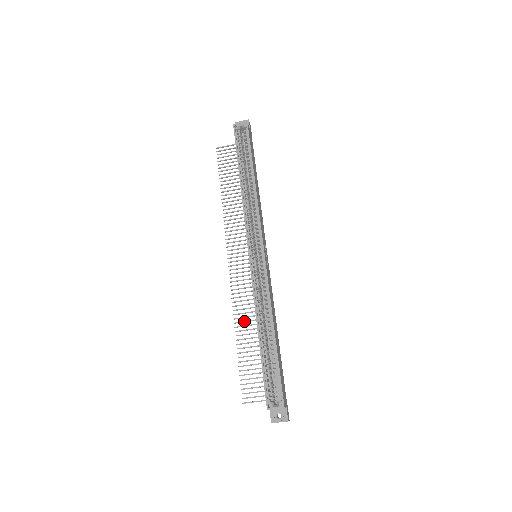
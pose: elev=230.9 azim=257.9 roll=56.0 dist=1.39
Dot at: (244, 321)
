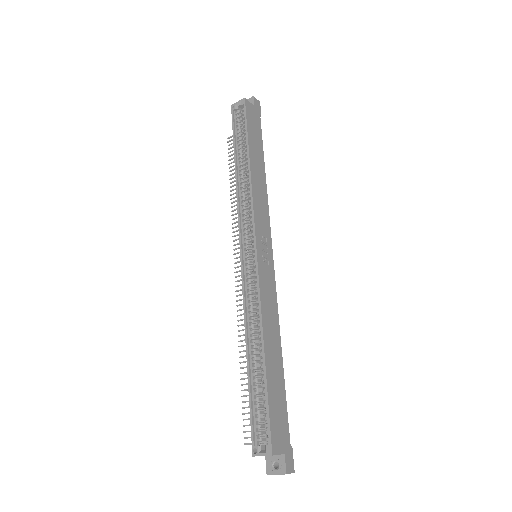
Dot at: occluded
